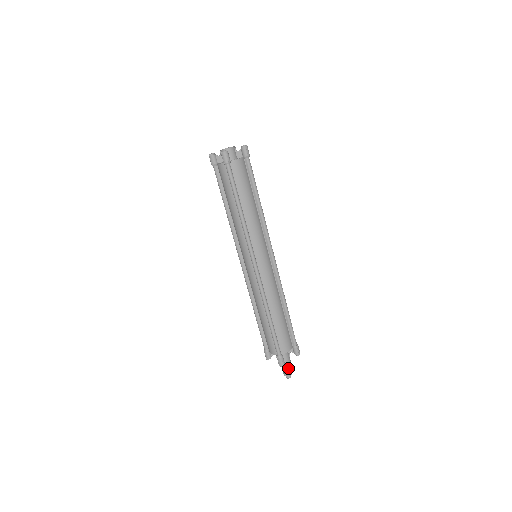
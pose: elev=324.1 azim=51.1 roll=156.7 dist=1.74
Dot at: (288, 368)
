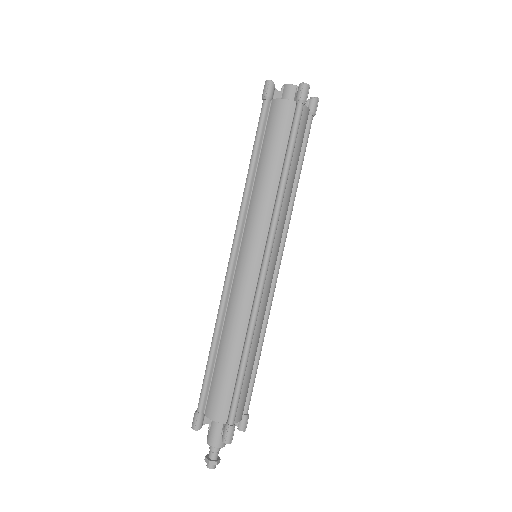
Dot at: (218, 451)
